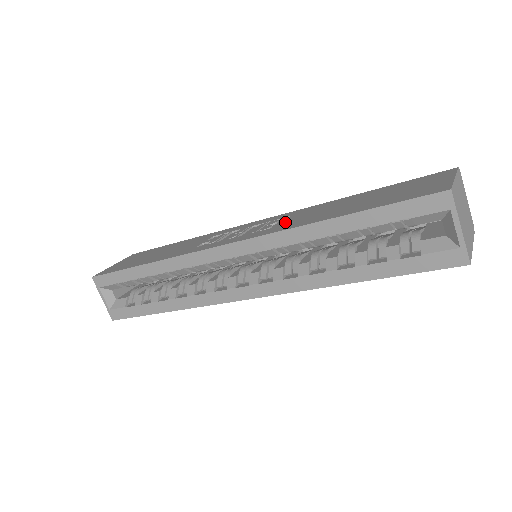
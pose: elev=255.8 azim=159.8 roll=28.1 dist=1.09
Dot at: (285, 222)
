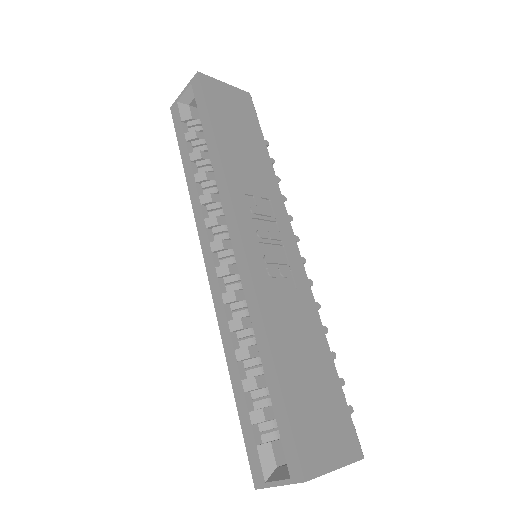
Dot at: (280, 293)
